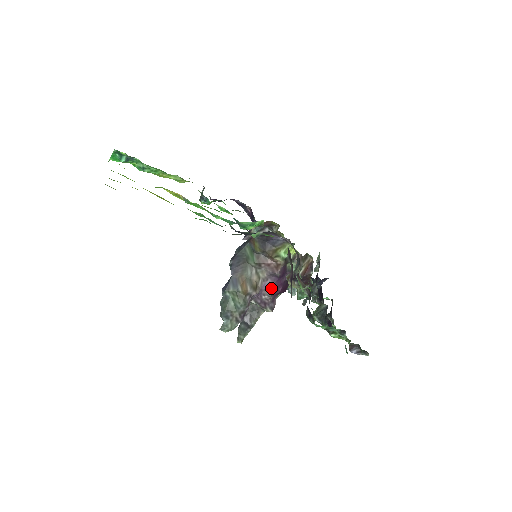
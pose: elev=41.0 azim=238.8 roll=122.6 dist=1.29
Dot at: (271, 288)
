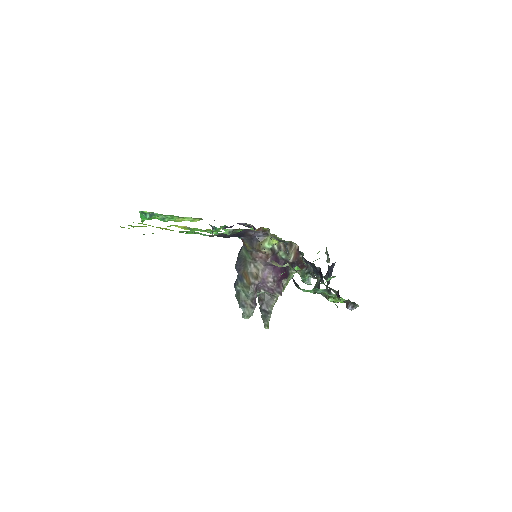
Dot at: (271, 276)
